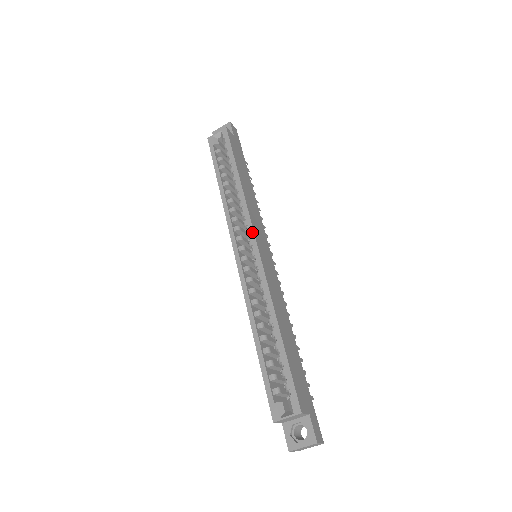
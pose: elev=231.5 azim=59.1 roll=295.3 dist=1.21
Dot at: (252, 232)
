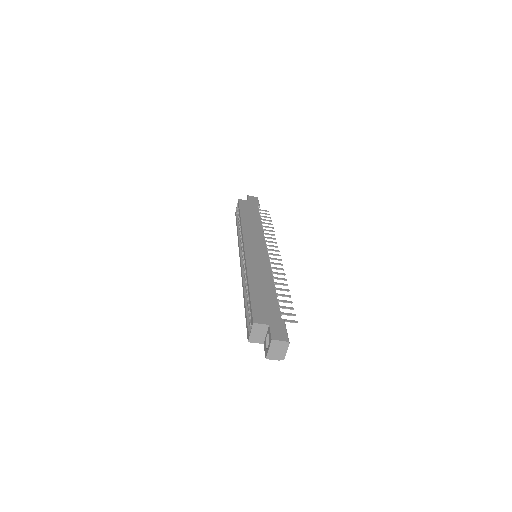
Dot at: (243, 242)
